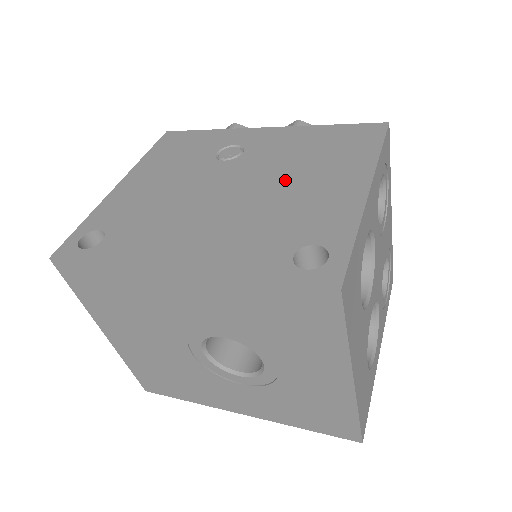
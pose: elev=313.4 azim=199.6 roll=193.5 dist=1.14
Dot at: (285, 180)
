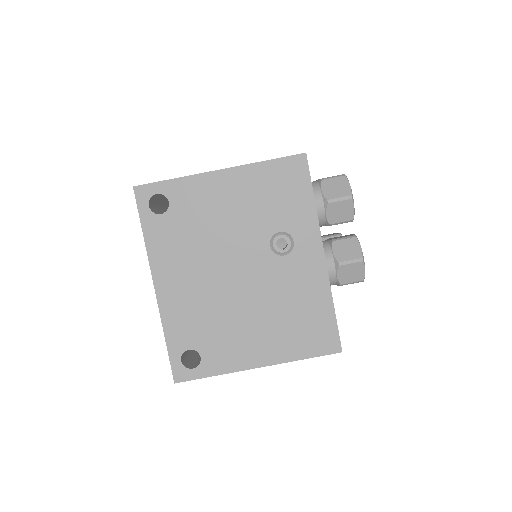
Dot at: (255, 309)
